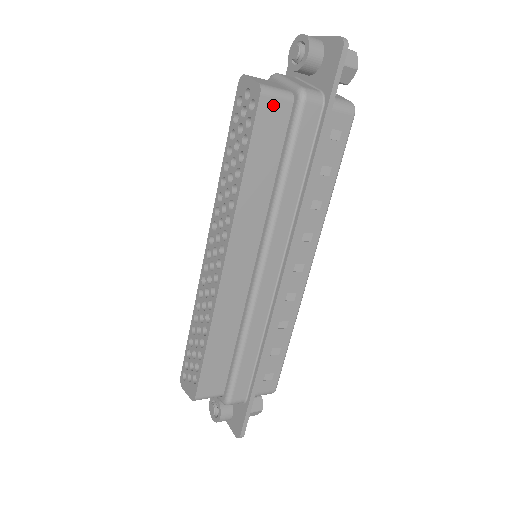
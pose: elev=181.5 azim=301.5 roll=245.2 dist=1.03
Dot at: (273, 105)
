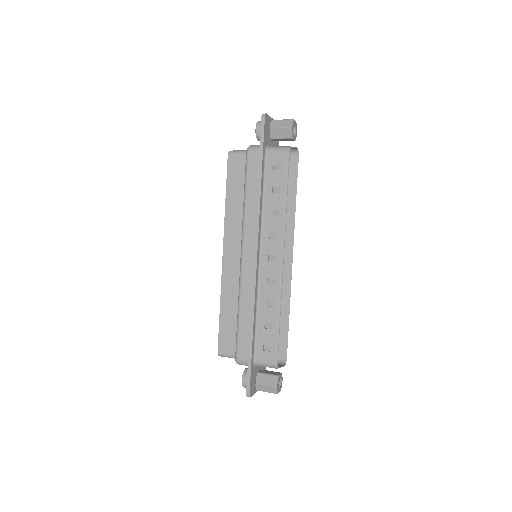
Dot at: (236, 159)
